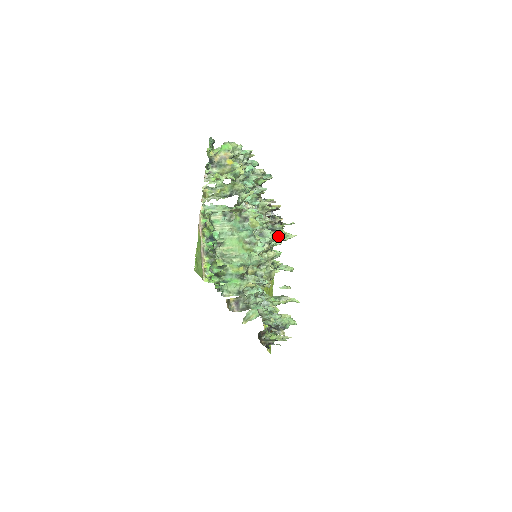
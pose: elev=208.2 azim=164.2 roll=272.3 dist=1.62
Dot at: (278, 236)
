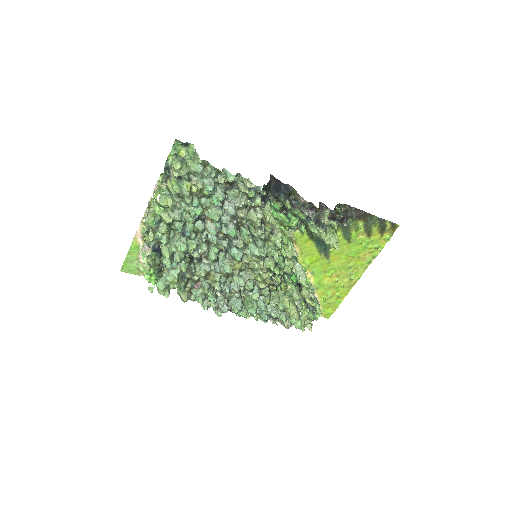
Dot at: (320, 237)
